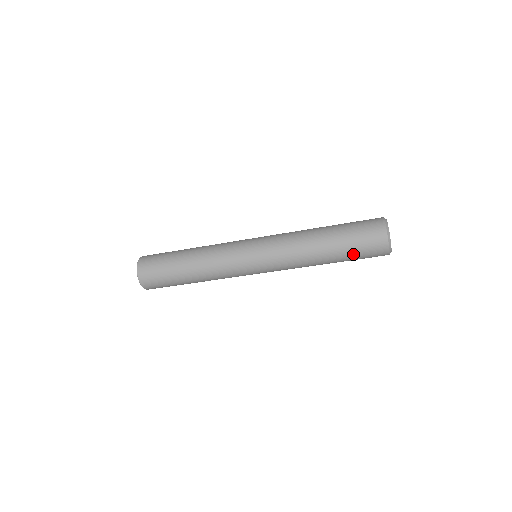
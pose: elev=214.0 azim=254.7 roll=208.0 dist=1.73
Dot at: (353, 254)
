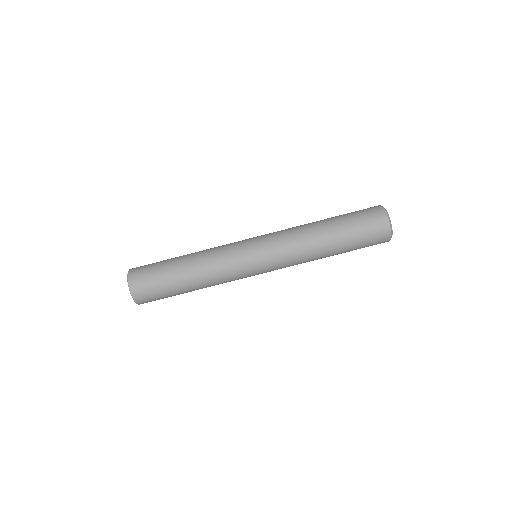
Dot at: (356, 235)
